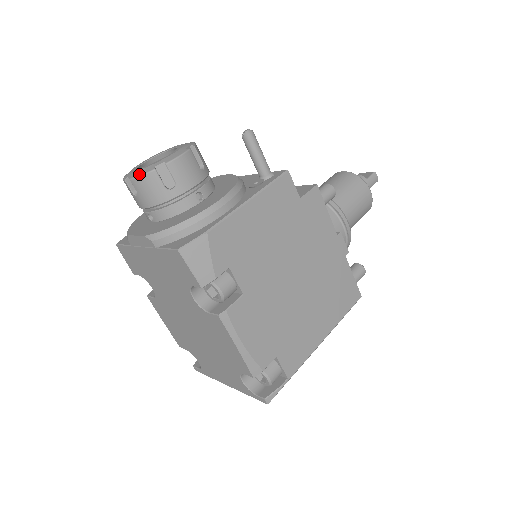
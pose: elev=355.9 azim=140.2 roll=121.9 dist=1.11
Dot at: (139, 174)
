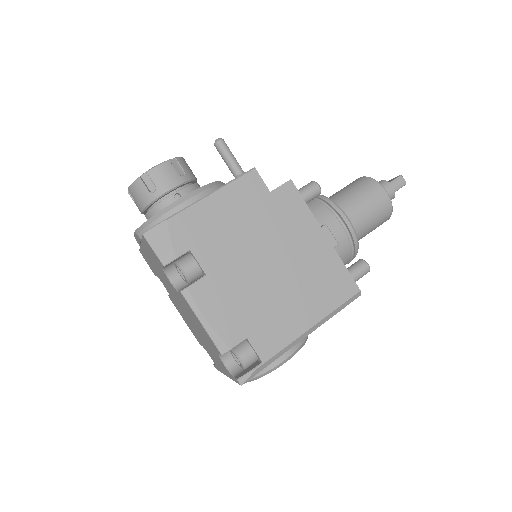
Dot at: (131, 184)
